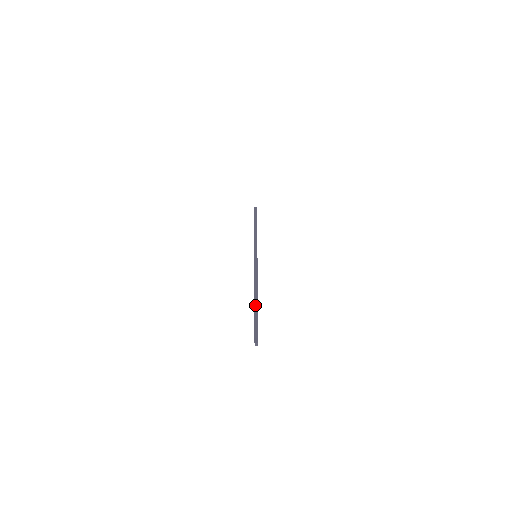
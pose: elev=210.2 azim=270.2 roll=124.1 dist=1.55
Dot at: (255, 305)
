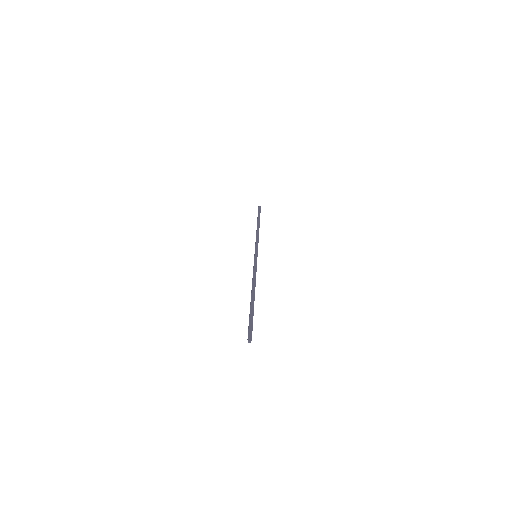
Dot at: (252, 304)
